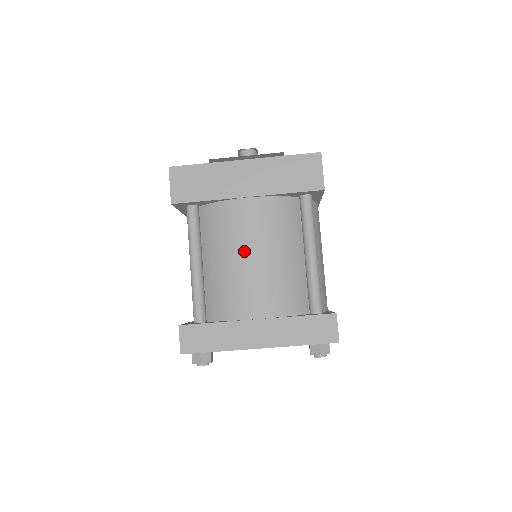
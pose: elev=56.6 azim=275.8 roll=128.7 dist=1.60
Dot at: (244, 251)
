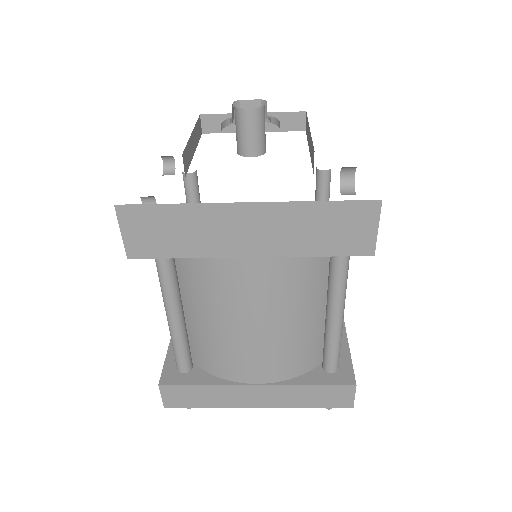
Dot at: (242, 319)
